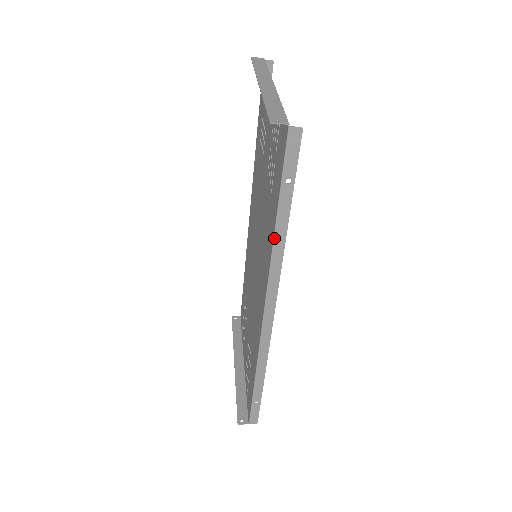
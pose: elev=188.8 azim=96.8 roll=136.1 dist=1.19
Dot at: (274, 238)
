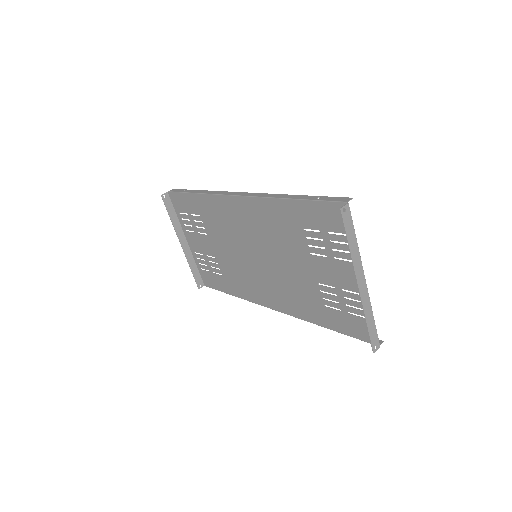
Dot at: (318, 325)
